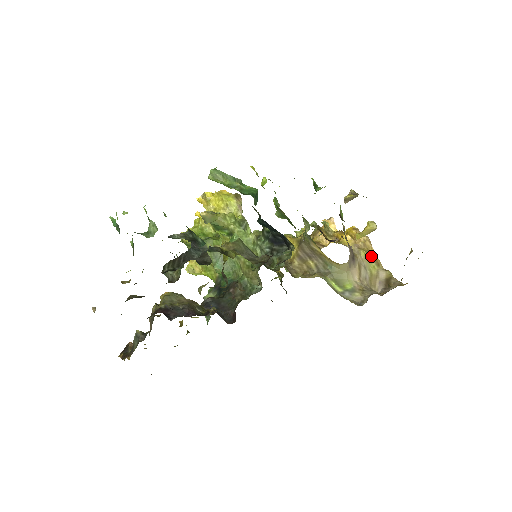
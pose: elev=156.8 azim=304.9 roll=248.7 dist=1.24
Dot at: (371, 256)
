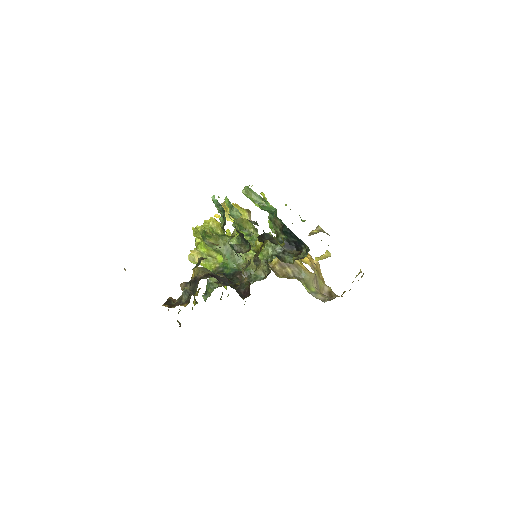
Dot at: (320, 275)
